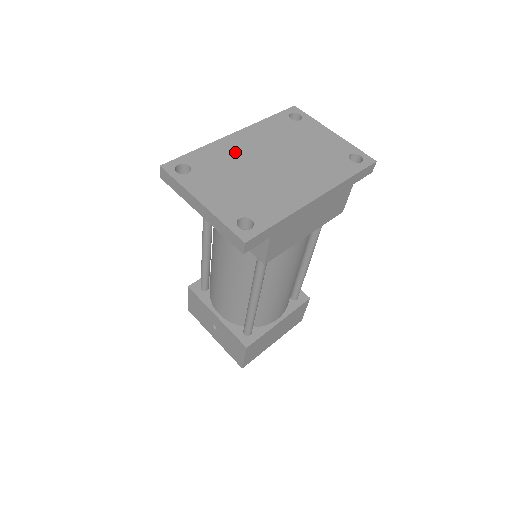
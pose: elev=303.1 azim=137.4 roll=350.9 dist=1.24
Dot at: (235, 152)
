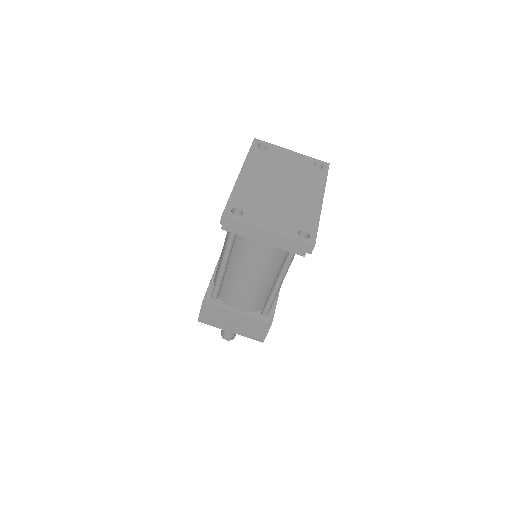
Dot at: (254, 187)
